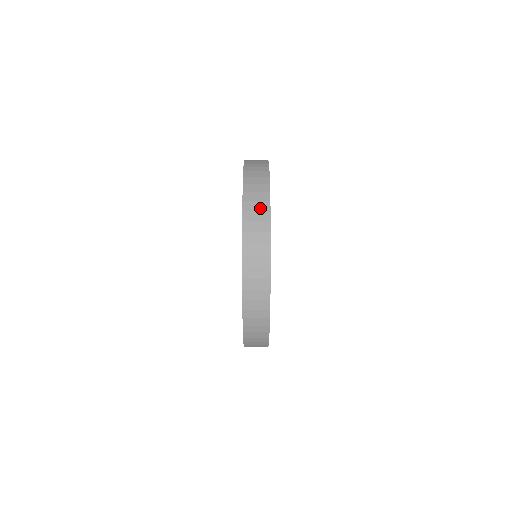
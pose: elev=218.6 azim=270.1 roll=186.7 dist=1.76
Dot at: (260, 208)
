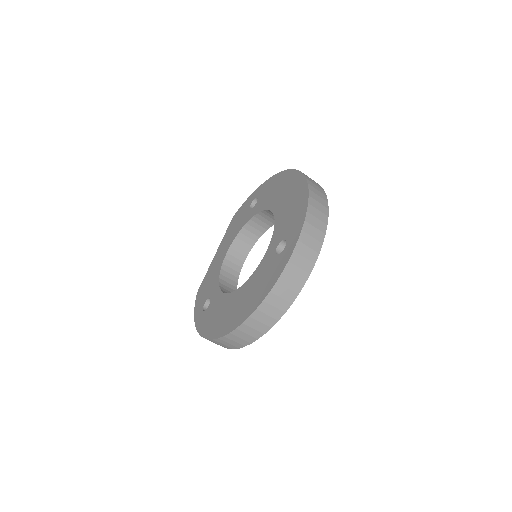
Dot at: occluded
